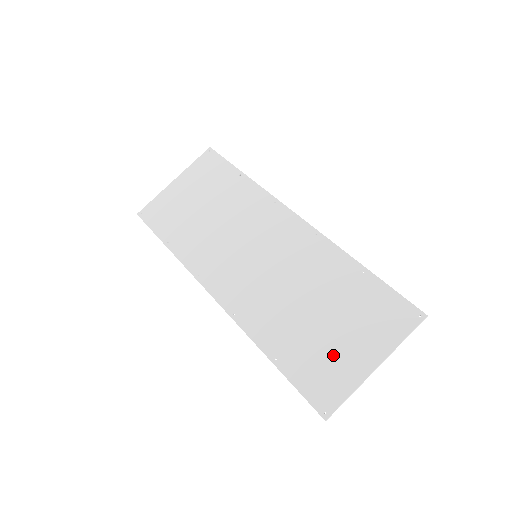
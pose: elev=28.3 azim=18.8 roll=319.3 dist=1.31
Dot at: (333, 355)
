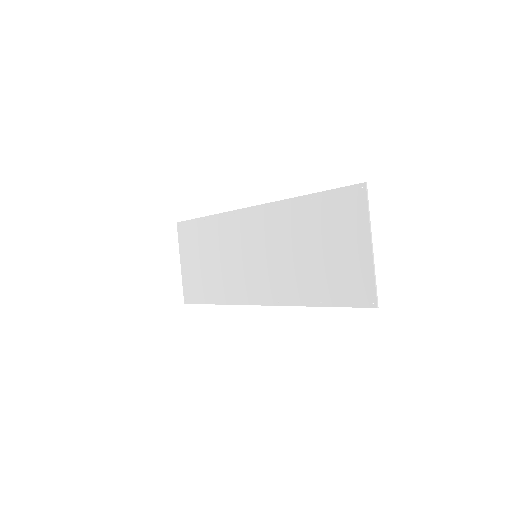
Dot at: (344, 266)
